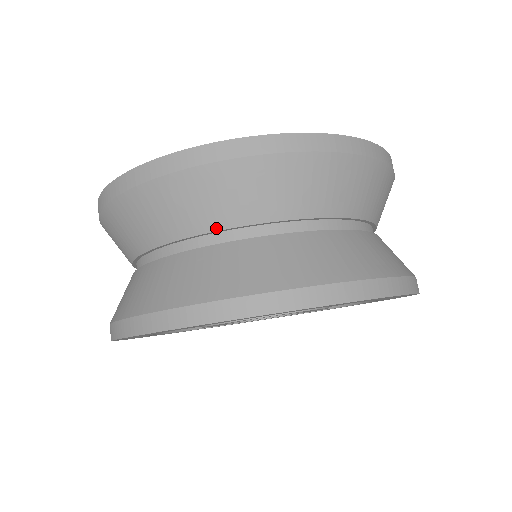
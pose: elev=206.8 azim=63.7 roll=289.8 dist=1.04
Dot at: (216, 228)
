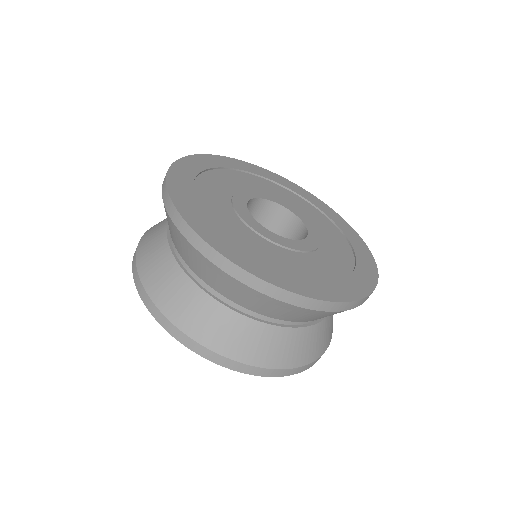
Dot at: (306, 321)
